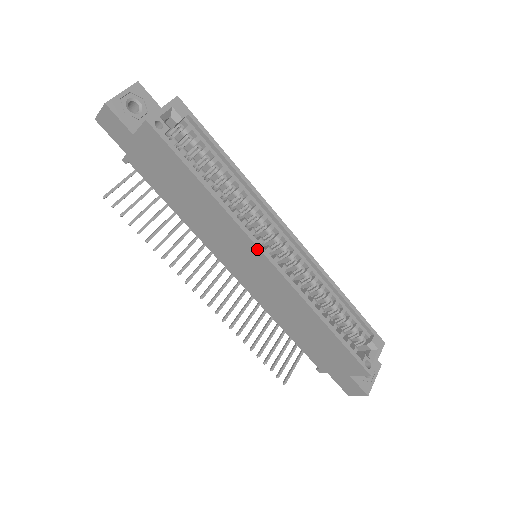
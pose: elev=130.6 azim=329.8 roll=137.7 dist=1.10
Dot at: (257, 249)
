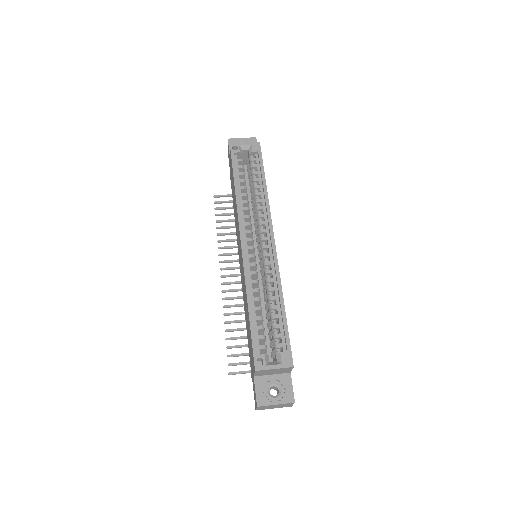
Dot at: (239, 232)
